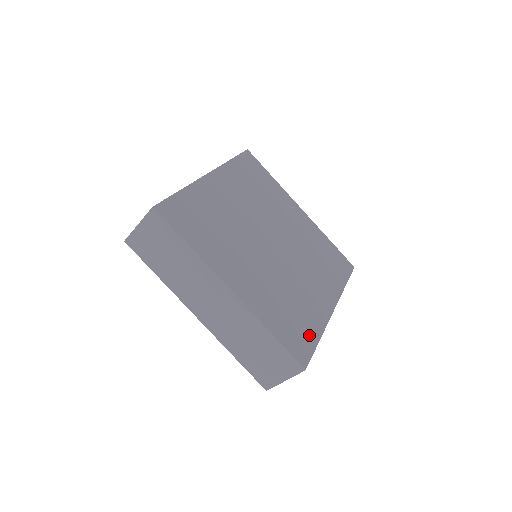
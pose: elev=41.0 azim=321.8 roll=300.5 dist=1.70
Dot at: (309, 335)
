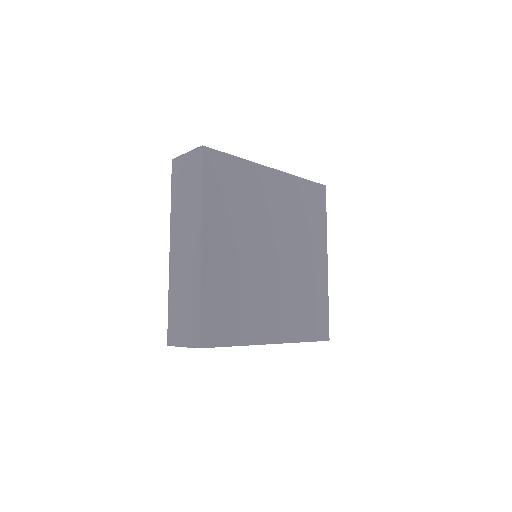
Dot at: (322, 310)
